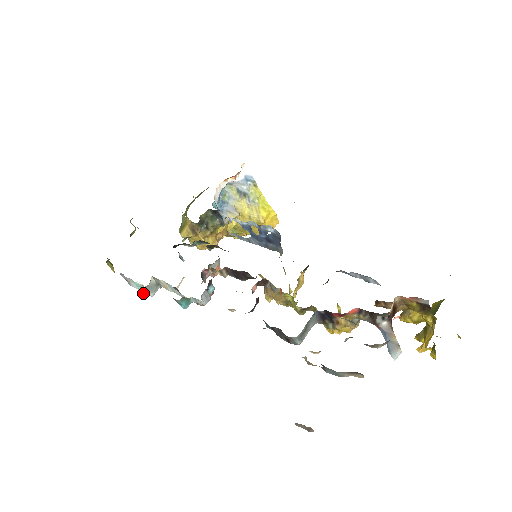
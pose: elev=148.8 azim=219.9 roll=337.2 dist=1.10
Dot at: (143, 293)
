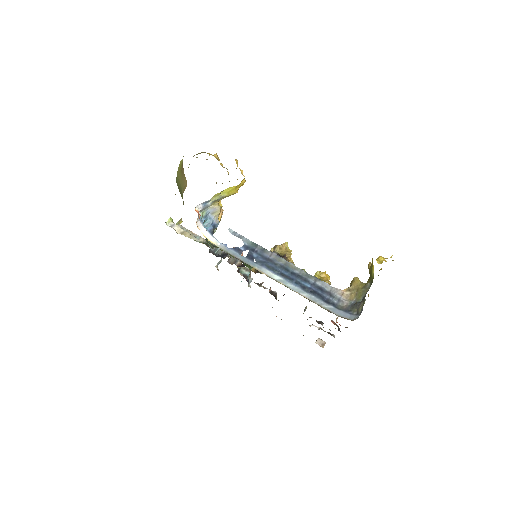
Dot at: occluded
